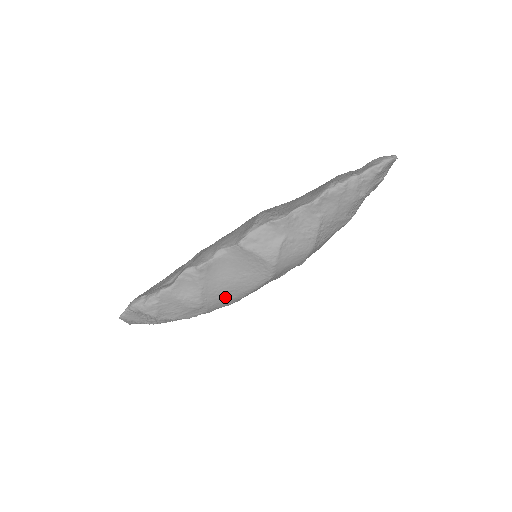
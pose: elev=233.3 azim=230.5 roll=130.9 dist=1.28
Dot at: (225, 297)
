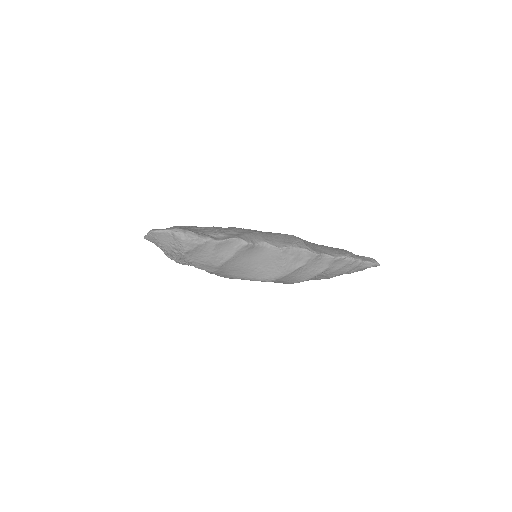
Dot at: (233, 272)
